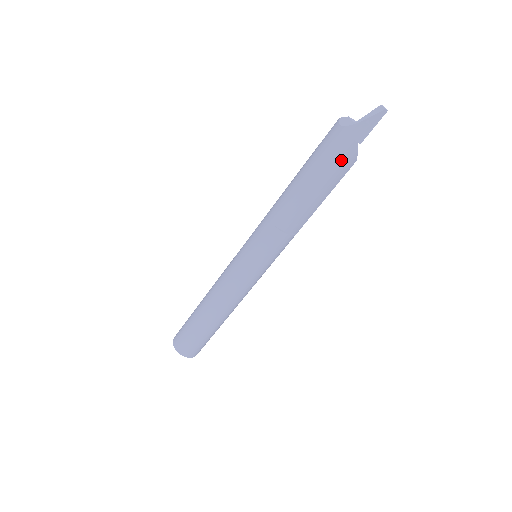
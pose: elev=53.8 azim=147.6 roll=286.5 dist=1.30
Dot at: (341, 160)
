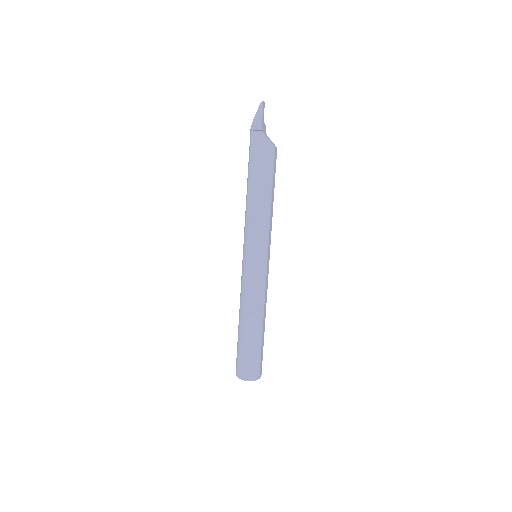
Dot at: (259, 148)
